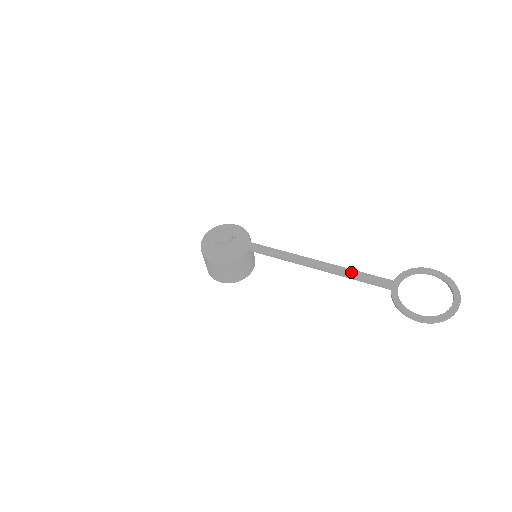
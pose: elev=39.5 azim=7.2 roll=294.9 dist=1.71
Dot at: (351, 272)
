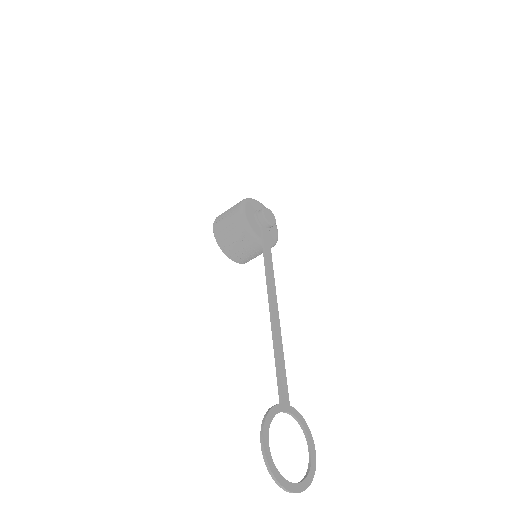
Dot at: (281, 354)
